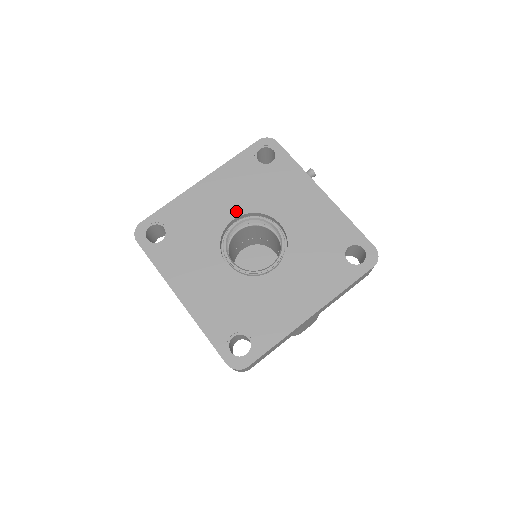
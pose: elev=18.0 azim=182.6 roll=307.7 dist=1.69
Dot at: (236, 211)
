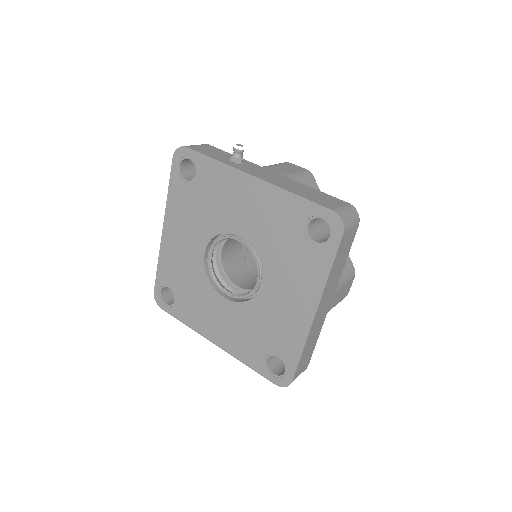
Dot at: (201, 244)
